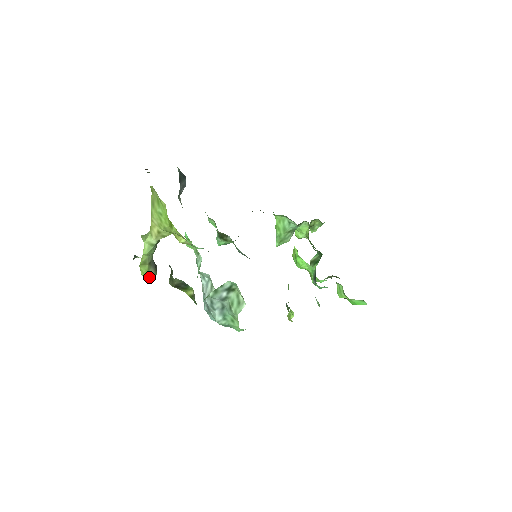
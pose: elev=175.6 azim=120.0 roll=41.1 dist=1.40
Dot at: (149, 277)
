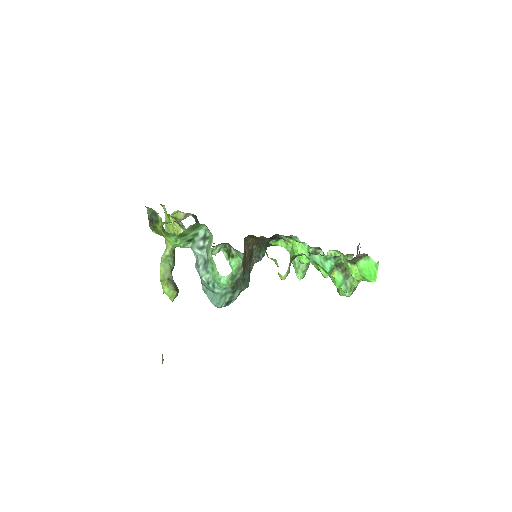
Dot at: (169, 293)
